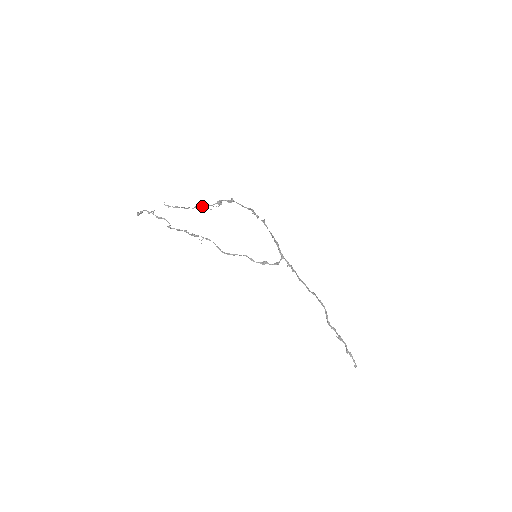
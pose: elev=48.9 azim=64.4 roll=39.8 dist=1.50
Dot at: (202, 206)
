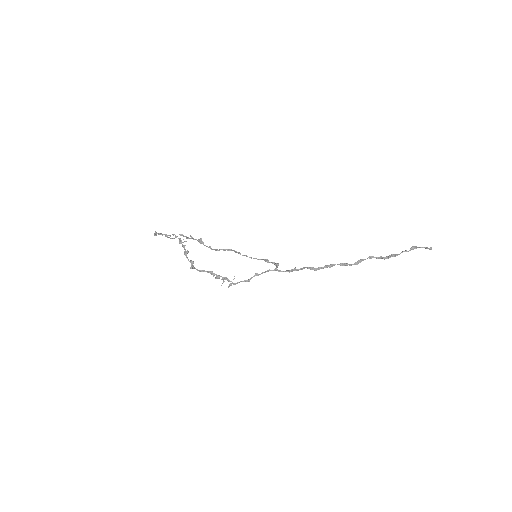
Dot at: (179, 242)
